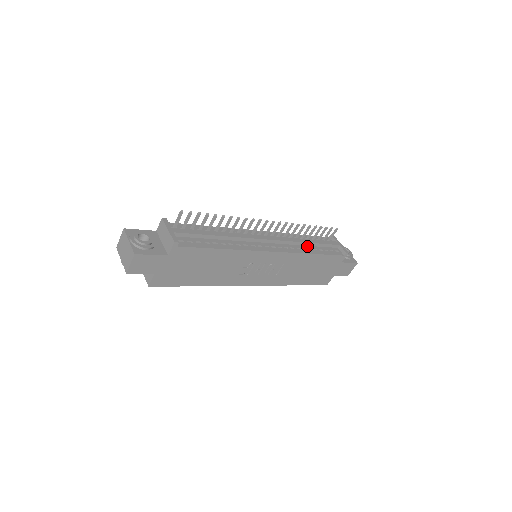
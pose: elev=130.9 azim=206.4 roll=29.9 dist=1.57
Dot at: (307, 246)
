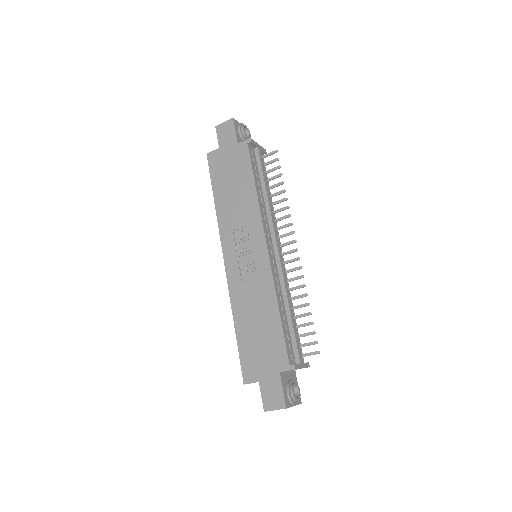
Dot at: (285, 307)
